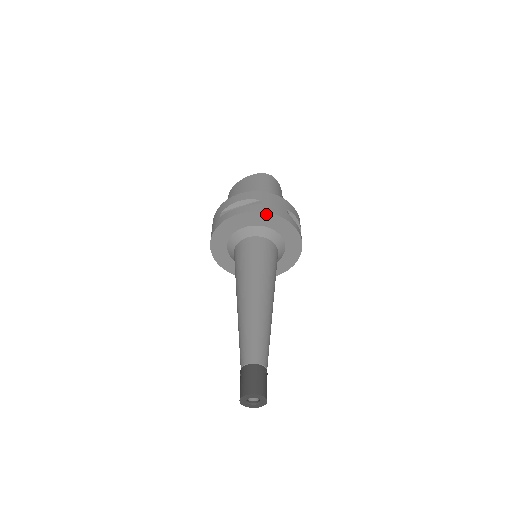
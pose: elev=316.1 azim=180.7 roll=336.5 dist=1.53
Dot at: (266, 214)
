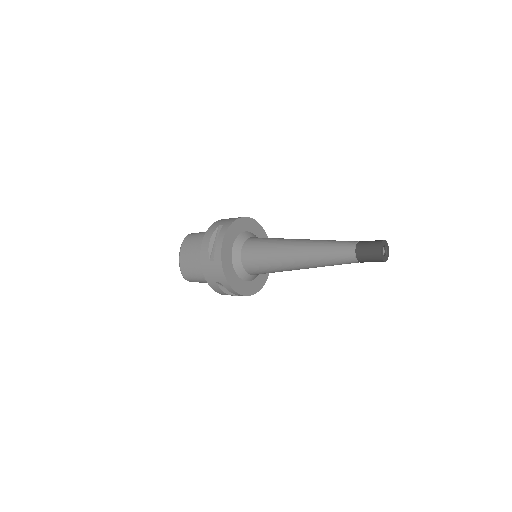
Dot at: (233, 224)
